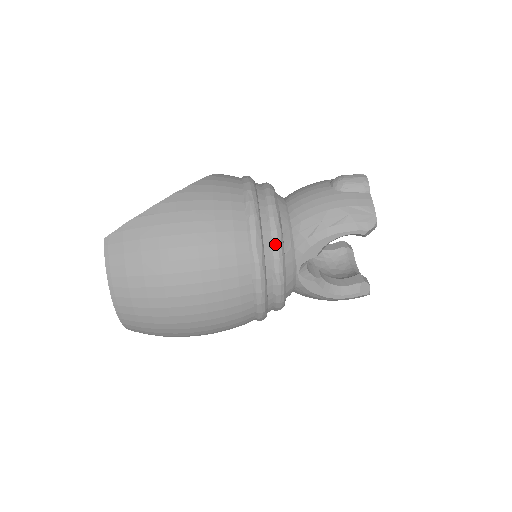
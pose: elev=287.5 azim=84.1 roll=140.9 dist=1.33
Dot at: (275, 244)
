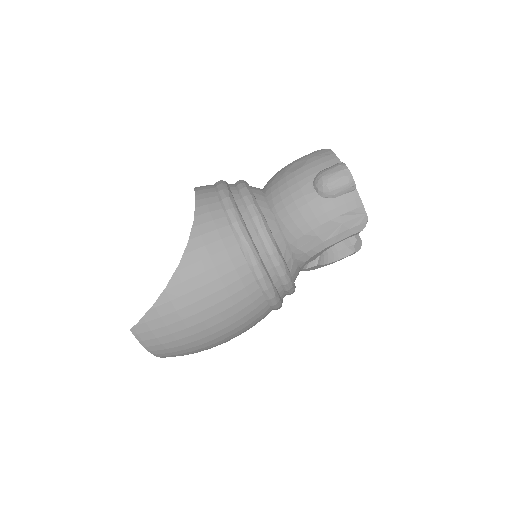
Dot at: (282, 276)
